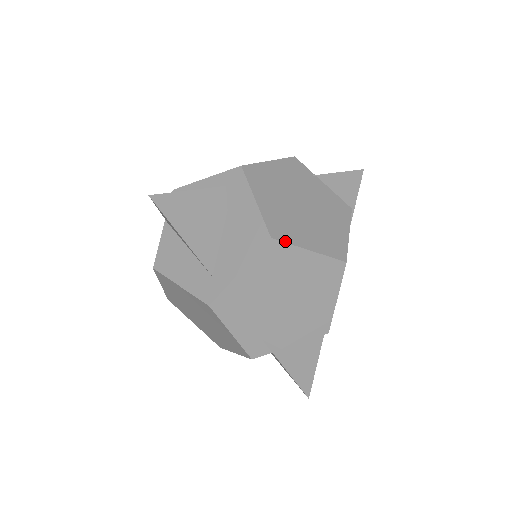
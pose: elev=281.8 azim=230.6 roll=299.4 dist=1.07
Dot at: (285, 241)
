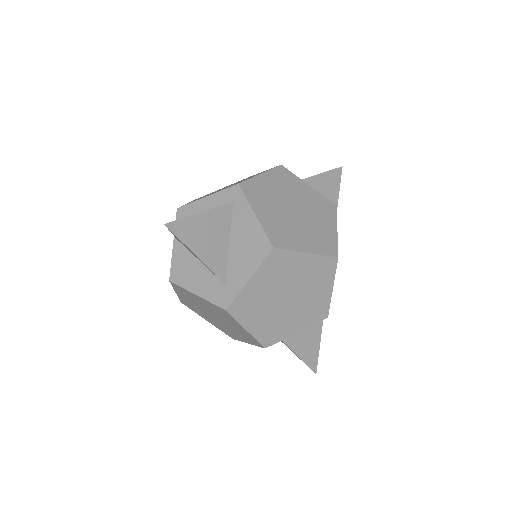
Dot at: (285, 248)
